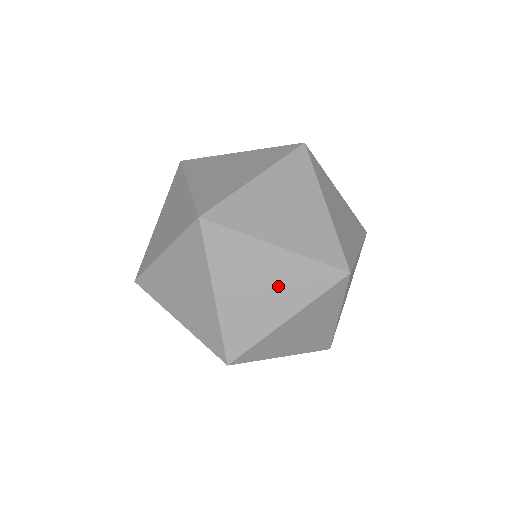
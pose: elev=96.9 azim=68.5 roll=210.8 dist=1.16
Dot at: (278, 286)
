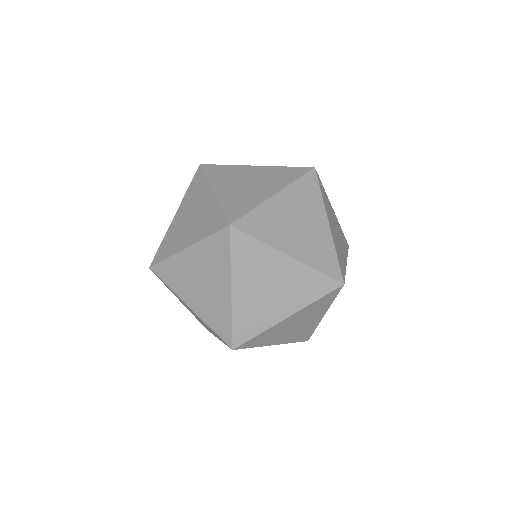
Dot at: (285, 289)
